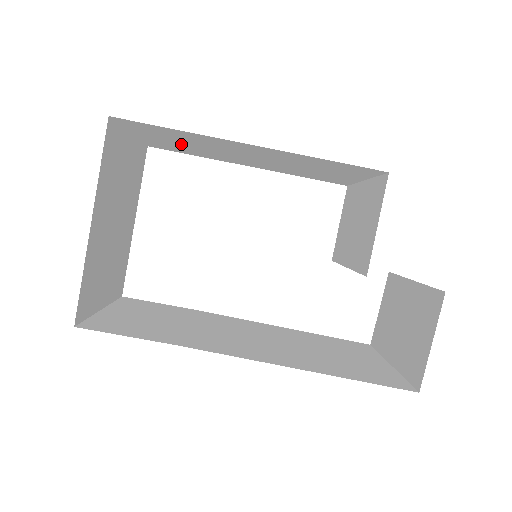
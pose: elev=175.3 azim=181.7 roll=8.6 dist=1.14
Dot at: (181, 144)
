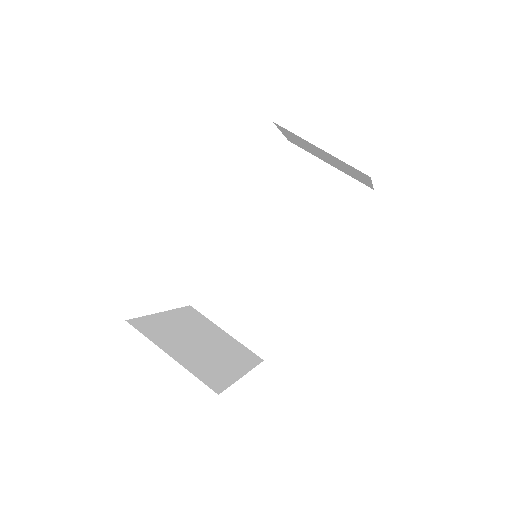
Dot at: occluded
